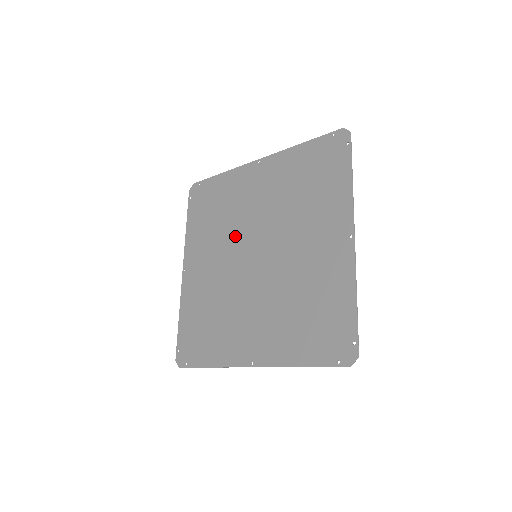
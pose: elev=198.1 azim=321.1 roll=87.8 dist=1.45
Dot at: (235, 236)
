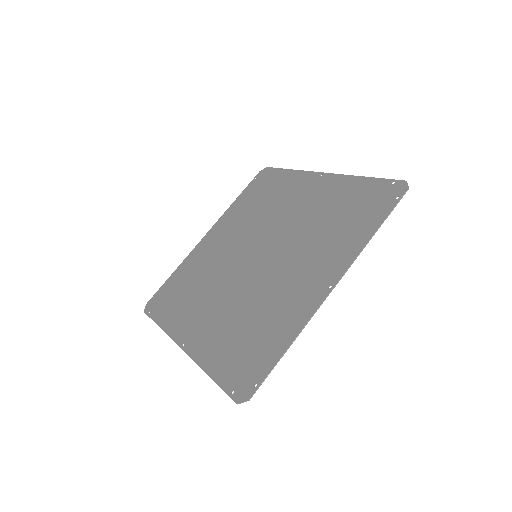
Dot at: (257, 229)
